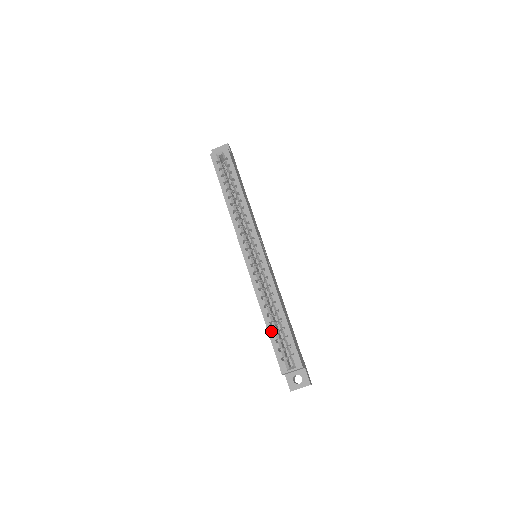
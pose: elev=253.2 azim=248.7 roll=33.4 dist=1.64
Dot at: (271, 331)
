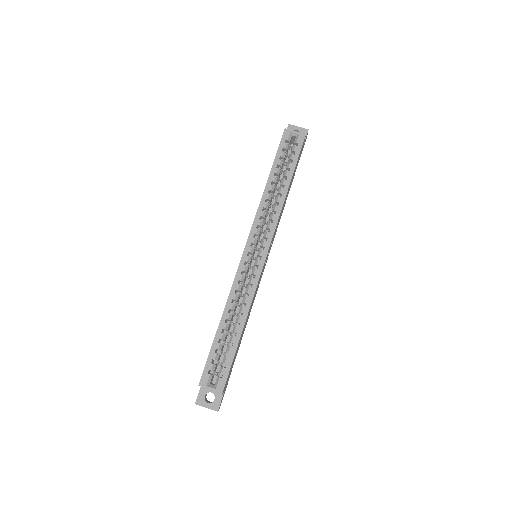
Dot at: (218, 338)
